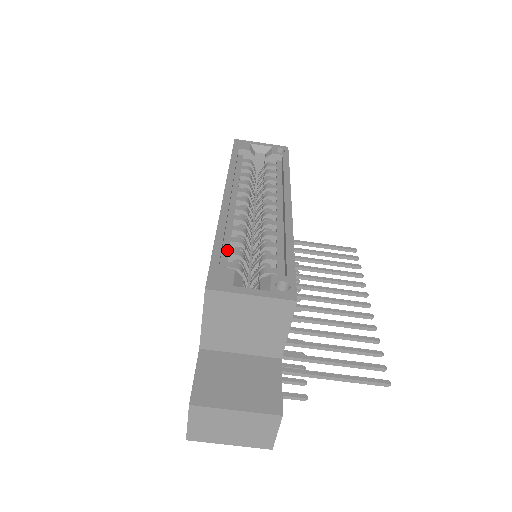
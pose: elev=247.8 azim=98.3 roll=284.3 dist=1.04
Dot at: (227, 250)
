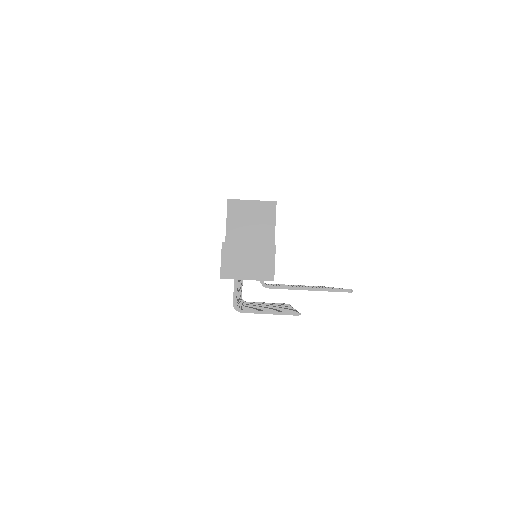
Dot at: occluded
